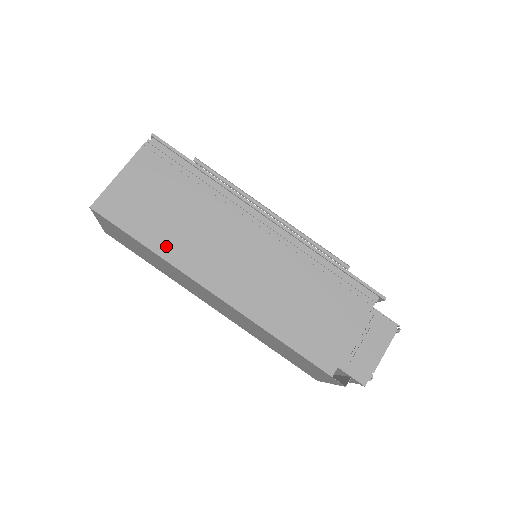
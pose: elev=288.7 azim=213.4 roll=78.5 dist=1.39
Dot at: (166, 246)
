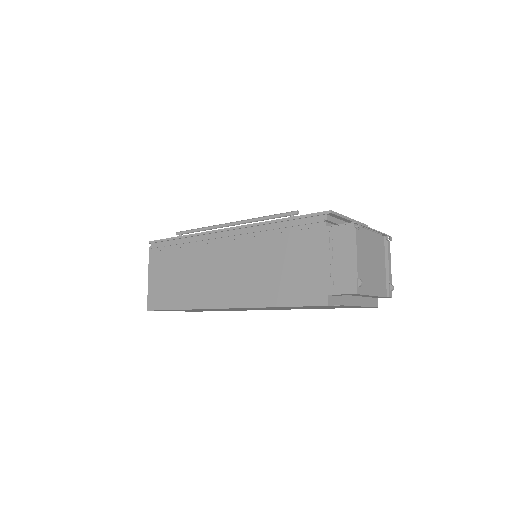
Dot at: (187, 300)
